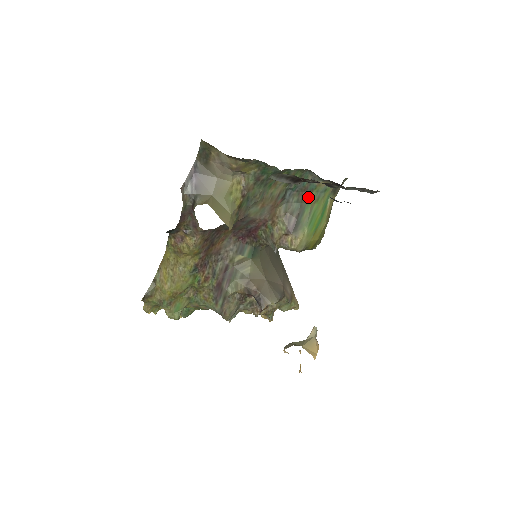
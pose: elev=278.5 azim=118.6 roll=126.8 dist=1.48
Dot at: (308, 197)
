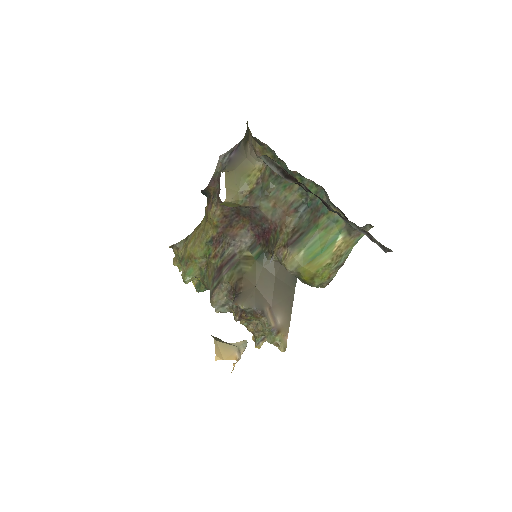
Dot at: (318, 219)
